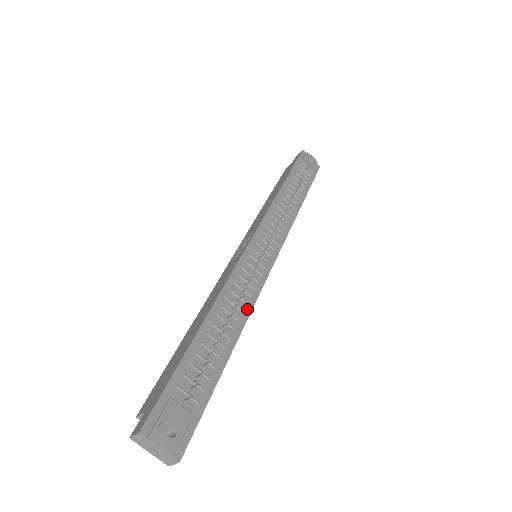
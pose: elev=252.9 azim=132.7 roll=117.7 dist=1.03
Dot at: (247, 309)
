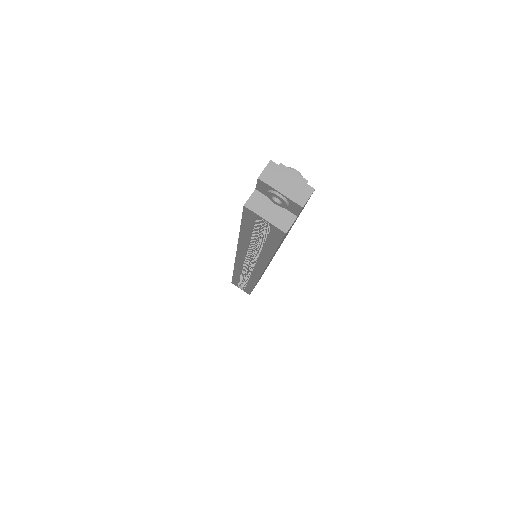
Dot at: occluded
